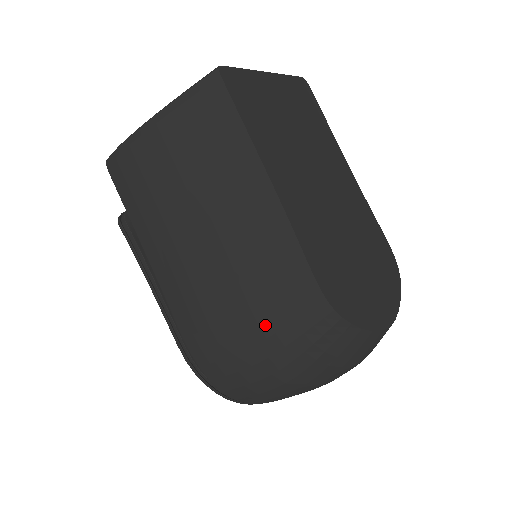
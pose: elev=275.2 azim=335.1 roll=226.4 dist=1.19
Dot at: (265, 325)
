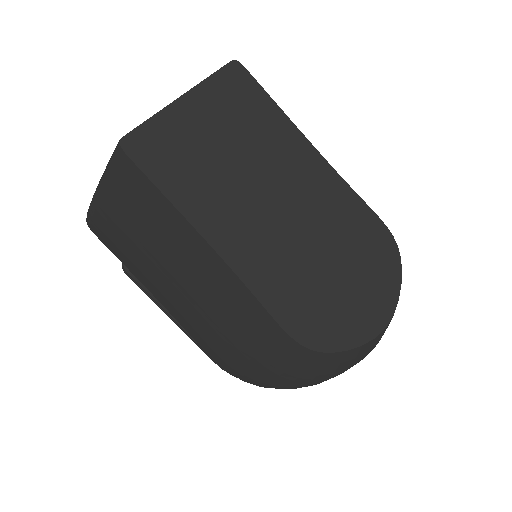
Dot at: (260, 359)
